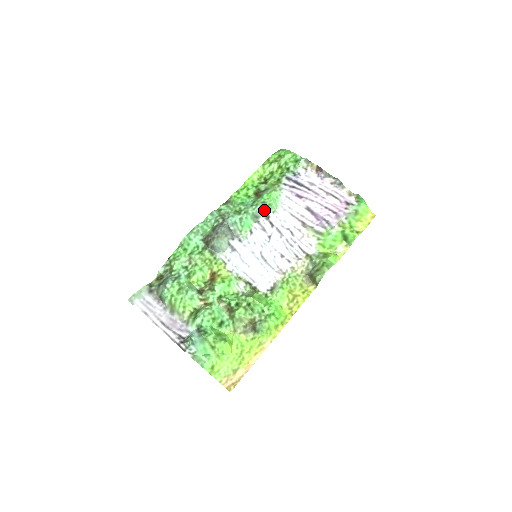
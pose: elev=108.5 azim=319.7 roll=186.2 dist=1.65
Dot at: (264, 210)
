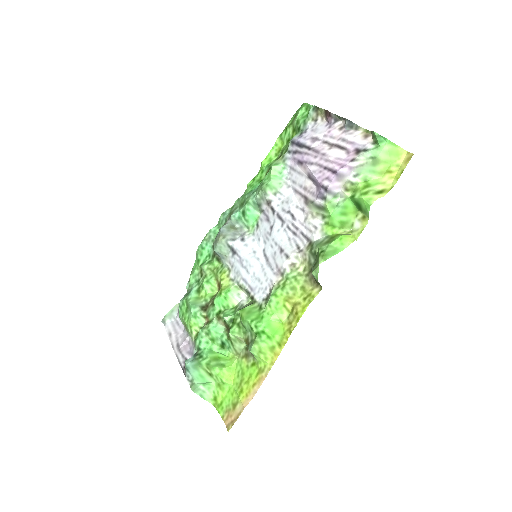
Dot at: (262, 194)
